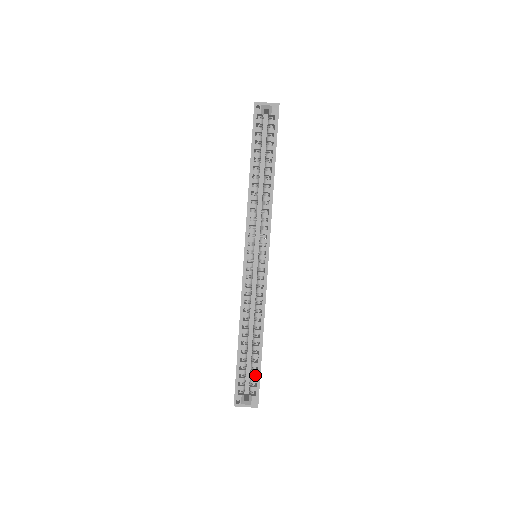
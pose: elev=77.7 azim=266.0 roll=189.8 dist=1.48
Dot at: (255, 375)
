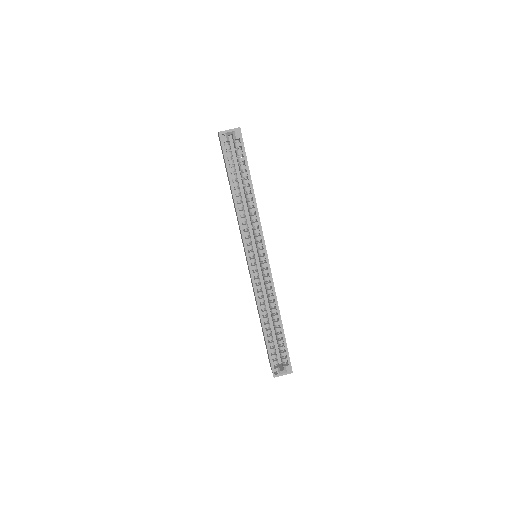
Dot at: occluded
